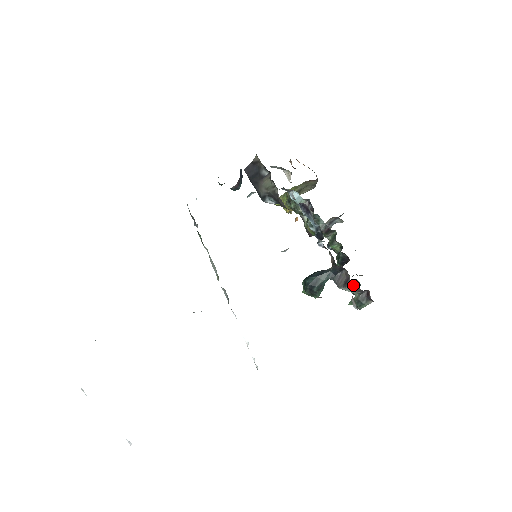
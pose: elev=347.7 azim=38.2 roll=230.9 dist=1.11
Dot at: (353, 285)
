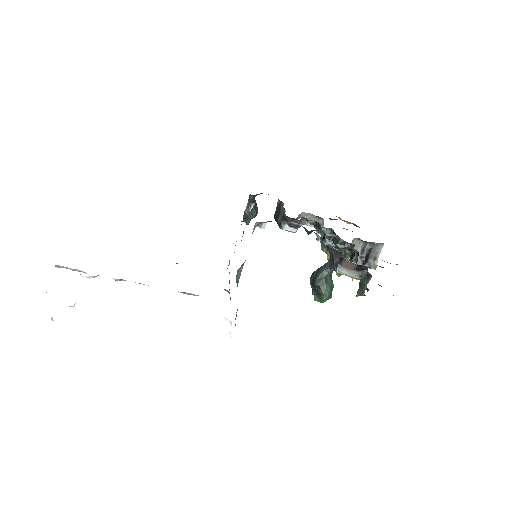
Dot at: occluded
